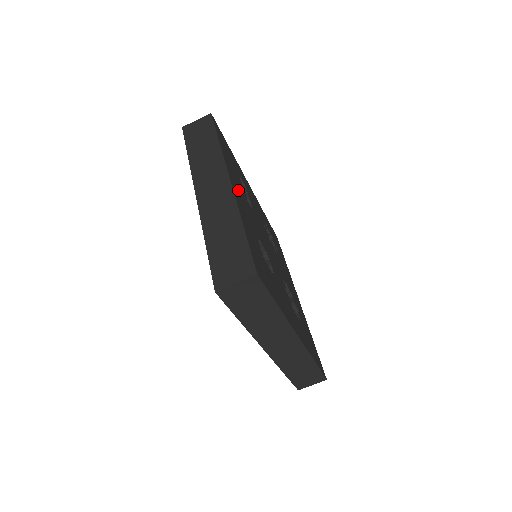
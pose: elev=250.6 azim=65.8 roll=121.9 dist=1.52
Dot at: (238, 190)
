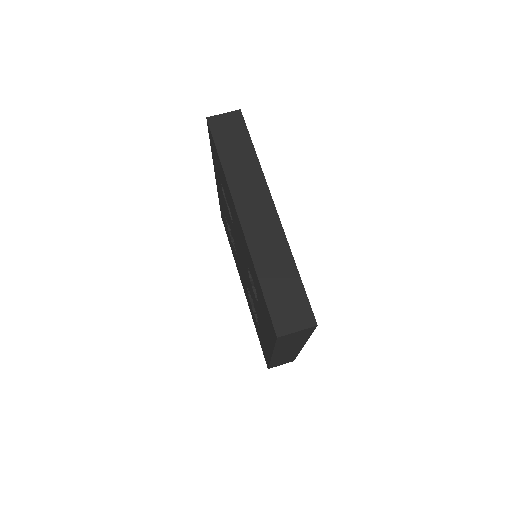
Dot at: occluded
